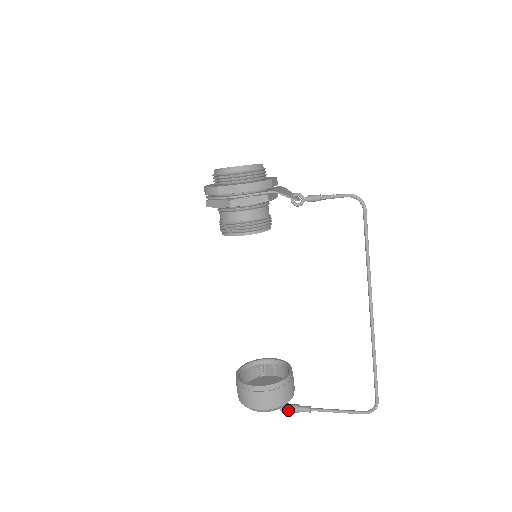
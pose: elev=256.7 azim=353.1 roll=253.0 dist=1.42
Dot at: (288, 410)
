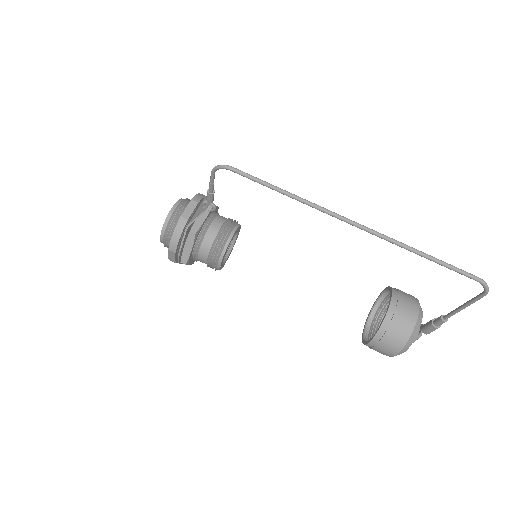
Dot at: (429, 331)
